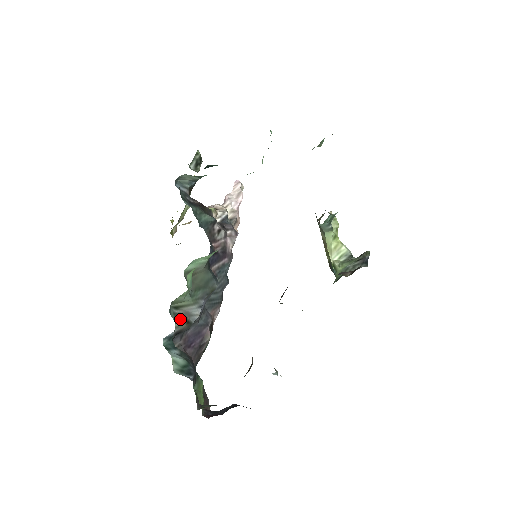
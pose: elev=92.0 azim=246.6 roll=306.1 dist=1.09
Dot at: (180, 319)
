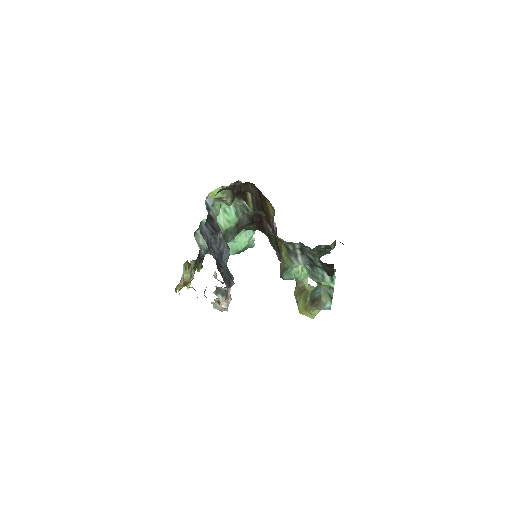
Dot at: (213, 214)
